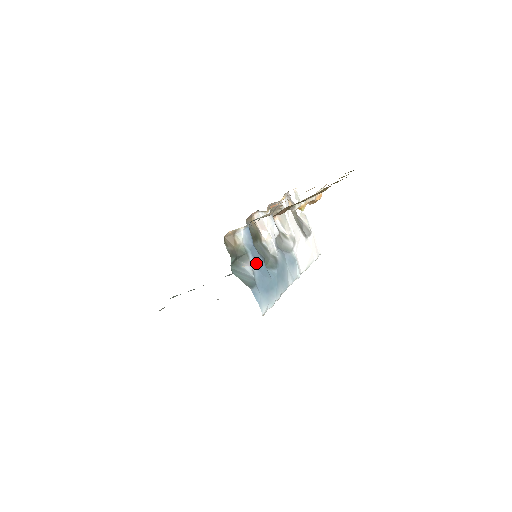
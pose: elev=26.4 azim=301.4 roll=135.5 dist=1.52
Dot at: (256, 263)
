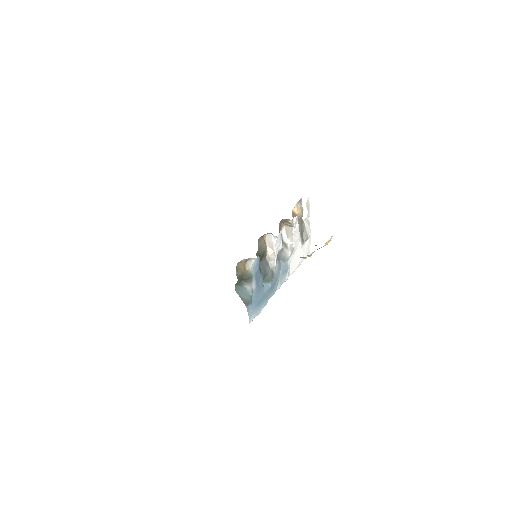
Dot at: (256, 283)
